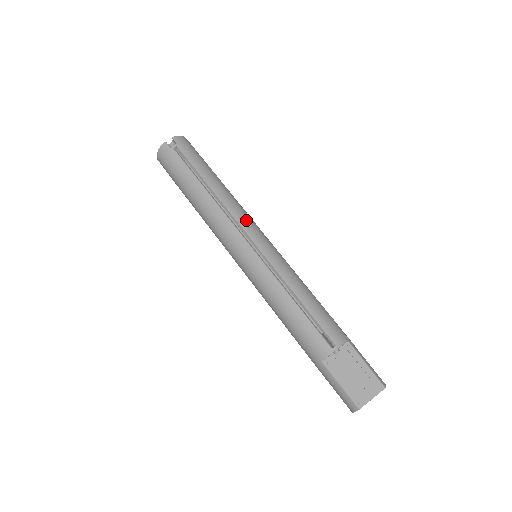
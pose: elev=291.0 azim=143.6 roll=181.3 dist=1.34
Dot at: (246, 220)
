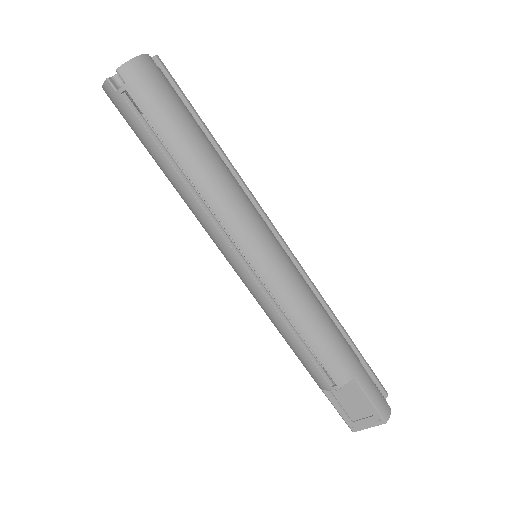
Dot at: (237, 223)
